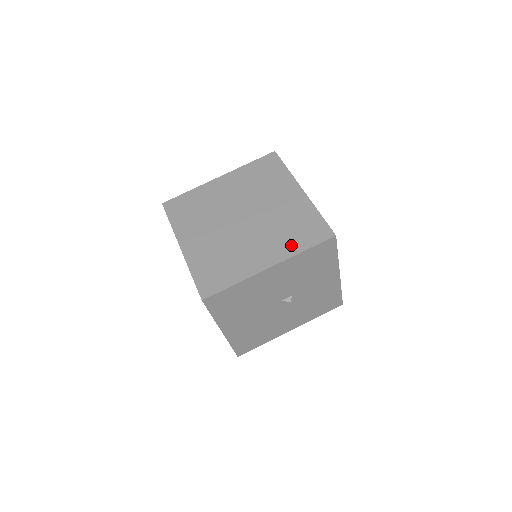
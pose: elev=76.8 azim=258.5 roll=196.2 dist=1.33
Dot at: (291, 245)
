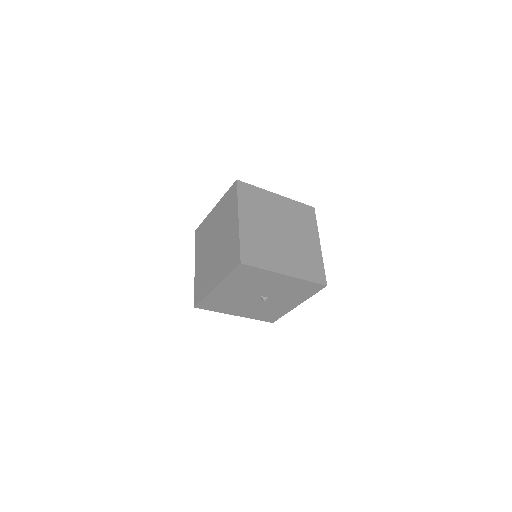
Dot at: (303, 272)
